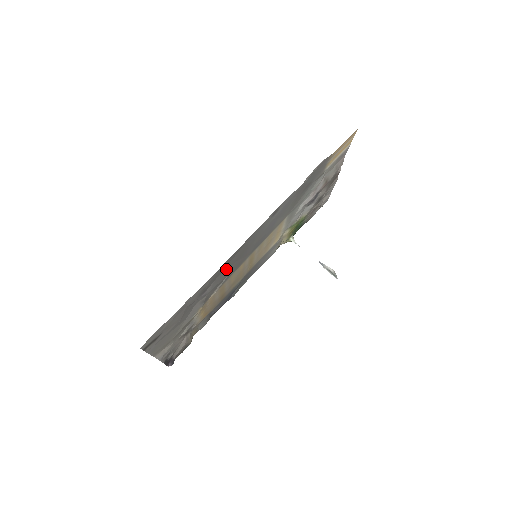
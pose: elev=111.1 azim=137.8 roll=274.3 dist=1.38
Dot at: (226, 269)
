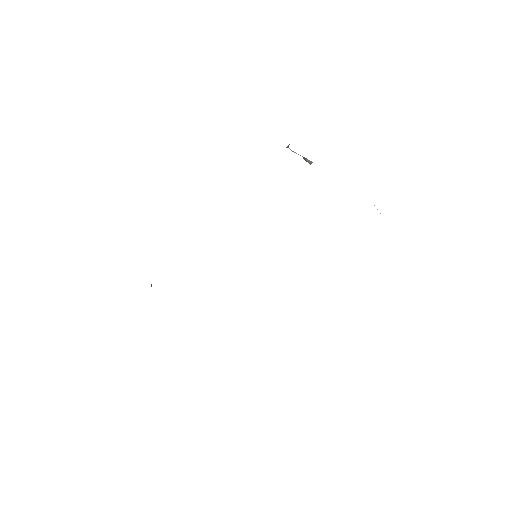
Dot at: occluded
